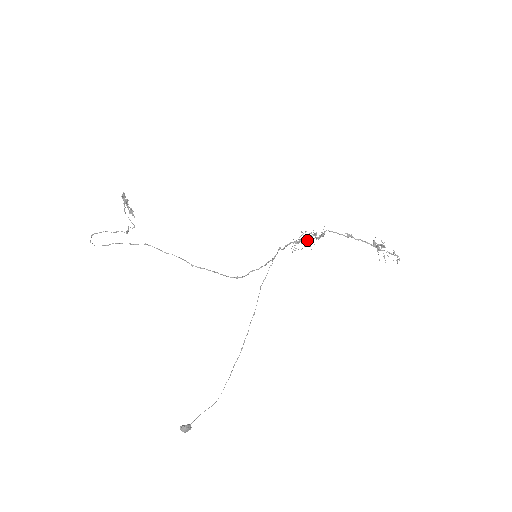
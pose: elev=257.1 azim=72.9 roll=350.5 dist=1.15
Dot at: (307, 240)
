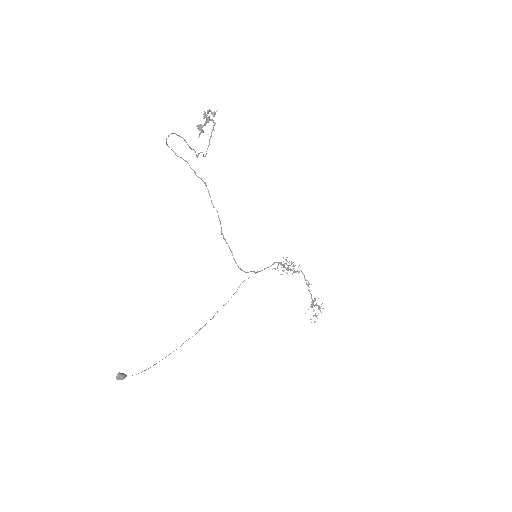
Dot at: (289, 269)
